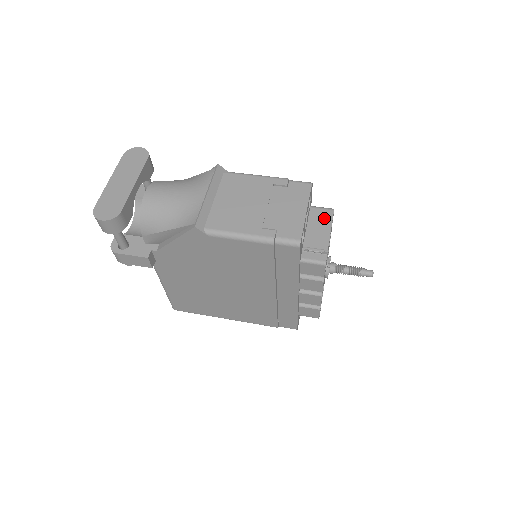
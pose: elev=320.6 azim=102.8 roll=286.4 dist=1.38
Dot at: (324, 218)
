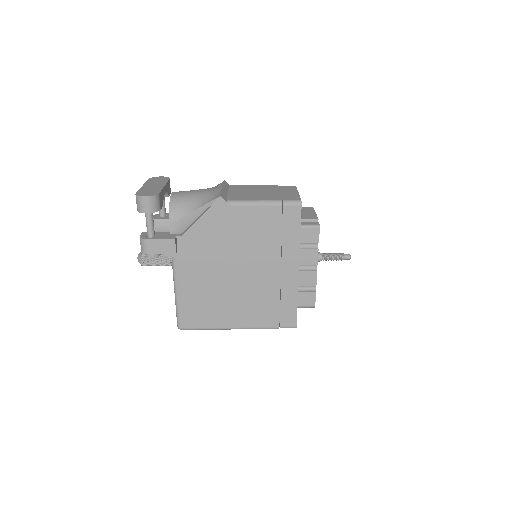
Dot at: (308, 210)
